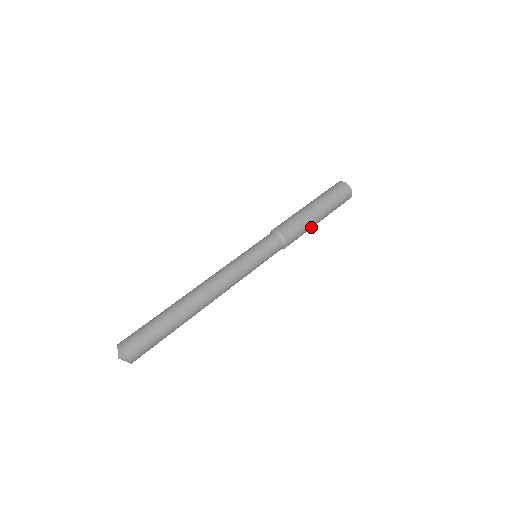
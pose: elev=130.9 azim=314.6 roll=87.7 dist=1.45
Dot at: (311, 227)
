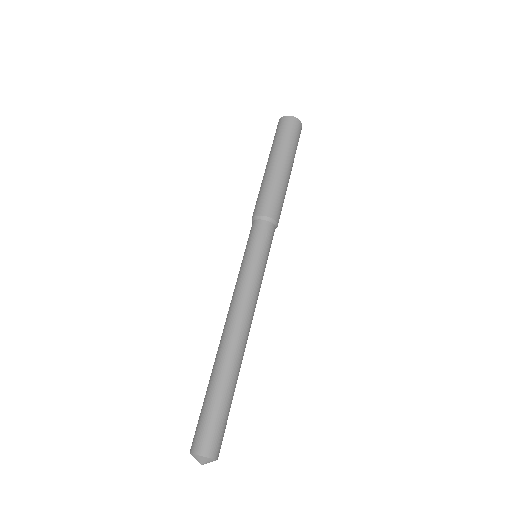
Dot at: occluded
